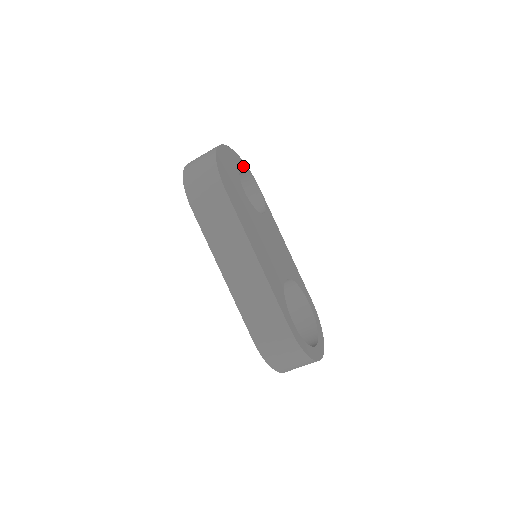
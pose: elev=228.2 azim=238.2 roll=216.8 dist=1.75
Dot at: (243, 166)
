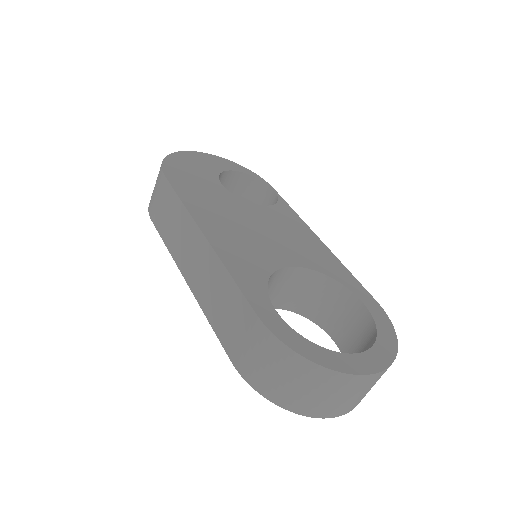
Dot at: (239, 169)
